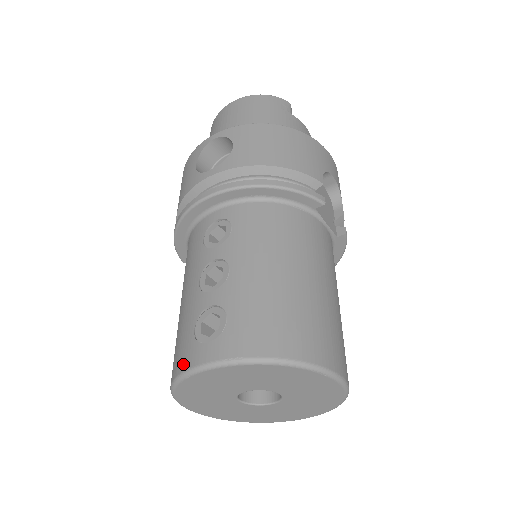
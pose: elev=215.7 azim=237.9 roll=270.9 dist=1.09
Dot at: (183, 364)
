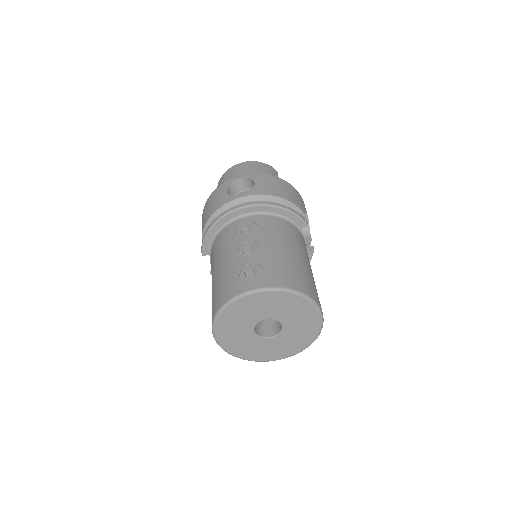
Dot at: (233, 293)
